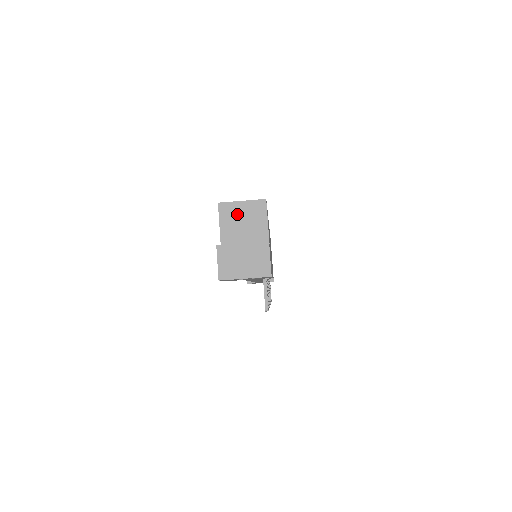
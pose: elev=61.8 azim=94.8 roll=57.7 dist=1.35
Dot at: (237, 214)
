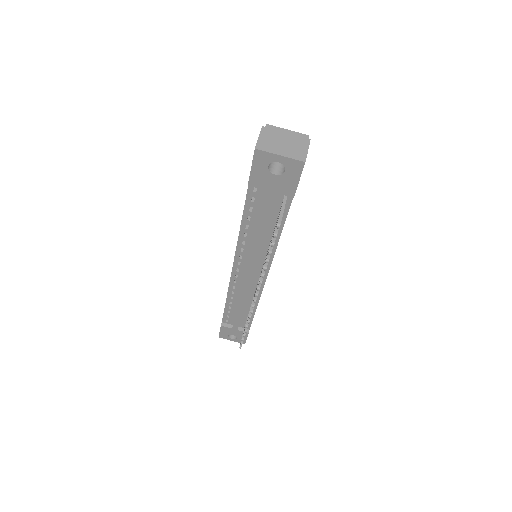
Dot at: occluded
